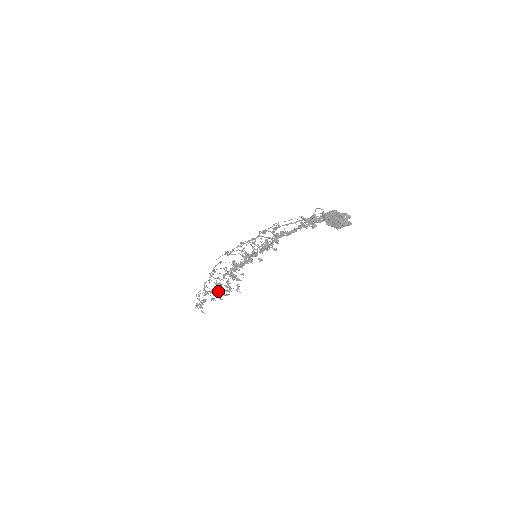
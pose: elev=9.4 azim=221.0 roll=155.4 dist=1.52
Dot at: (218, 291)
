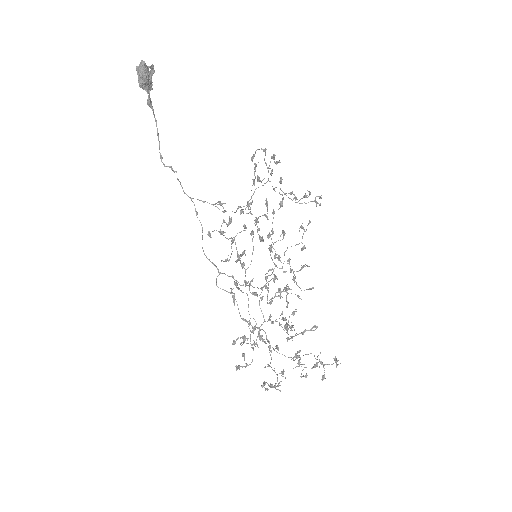
Dot at: occluded
